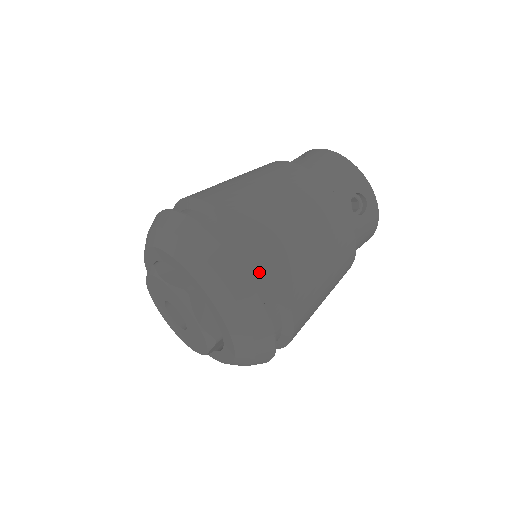
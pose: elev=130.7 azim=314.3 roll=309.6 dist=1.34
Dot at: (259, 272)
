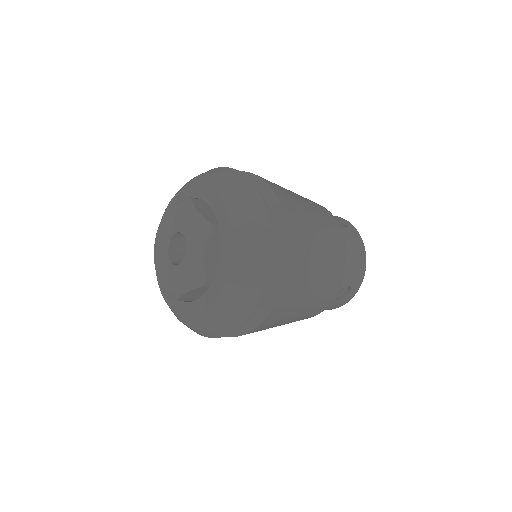
Dot at: occluded
